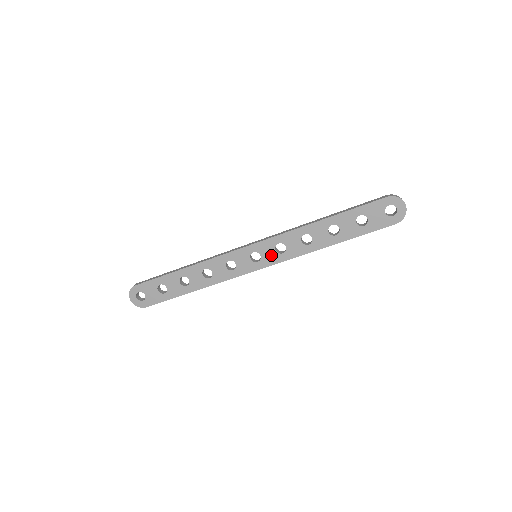
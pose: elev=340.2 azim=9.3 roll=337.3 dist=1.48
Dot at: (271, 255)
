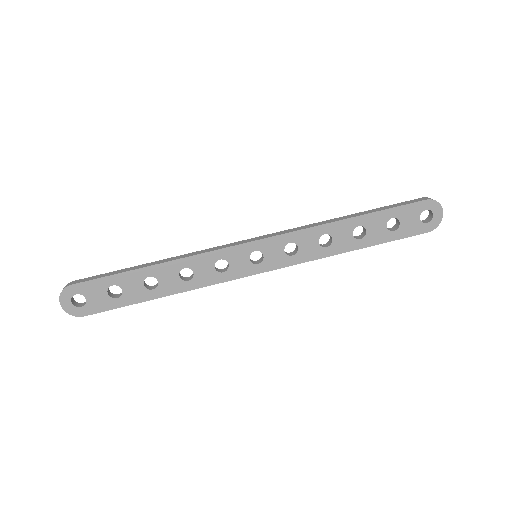
Dot at: (277, 256)
